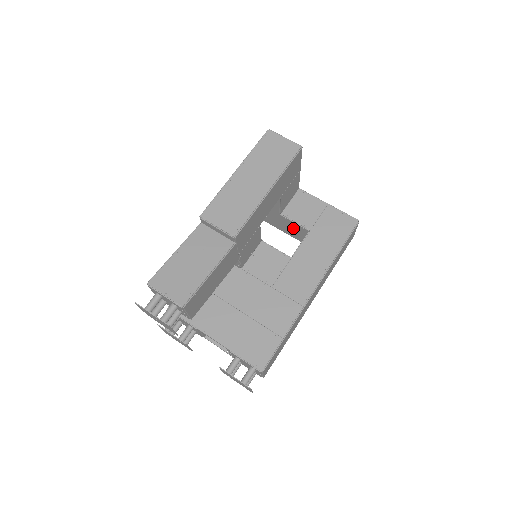
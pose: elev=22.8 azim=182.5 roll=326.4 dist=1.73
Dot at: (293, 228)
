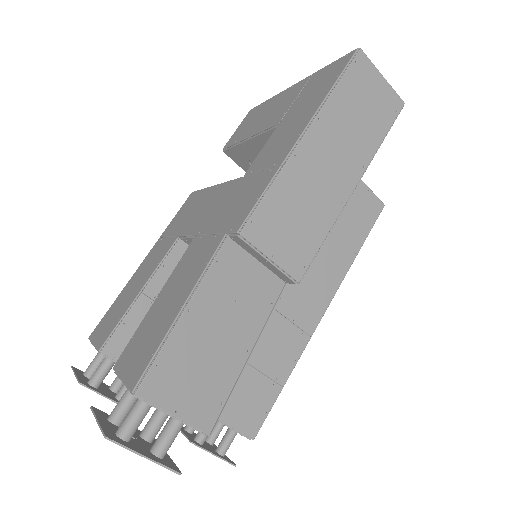
Dot at: occluded
